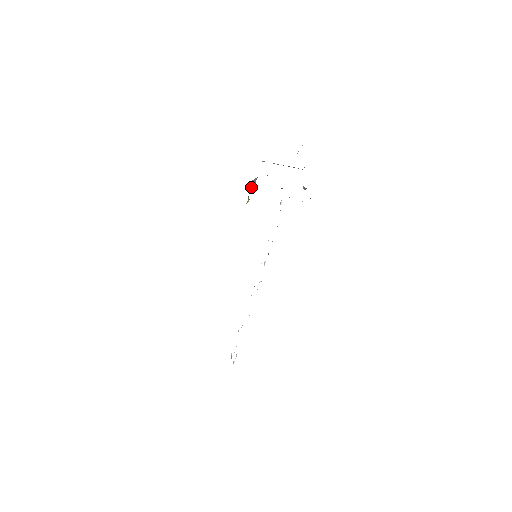
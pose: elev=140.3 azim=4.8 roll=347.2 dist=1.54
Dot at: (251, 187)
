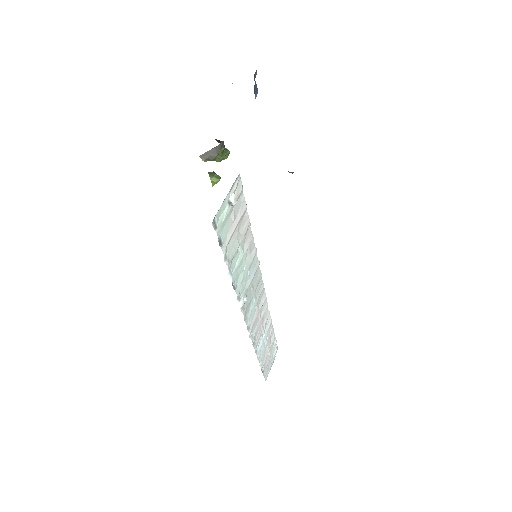
Dot at: (217, 160)
